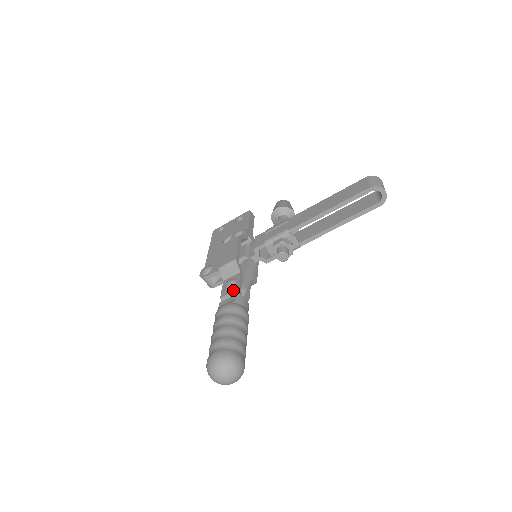
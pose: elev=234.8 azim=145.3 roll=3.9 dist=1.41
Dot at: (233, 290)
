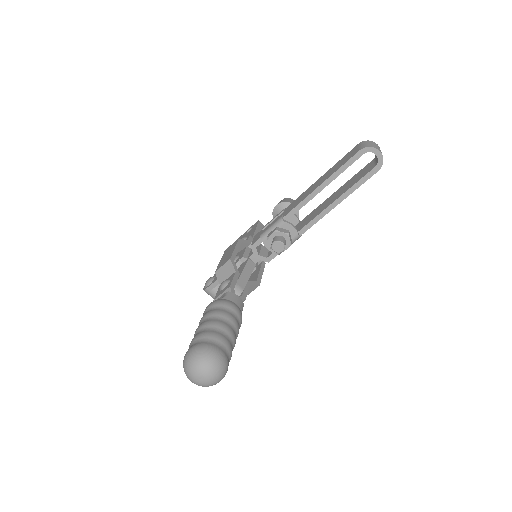
Dot at: (225, 289)
